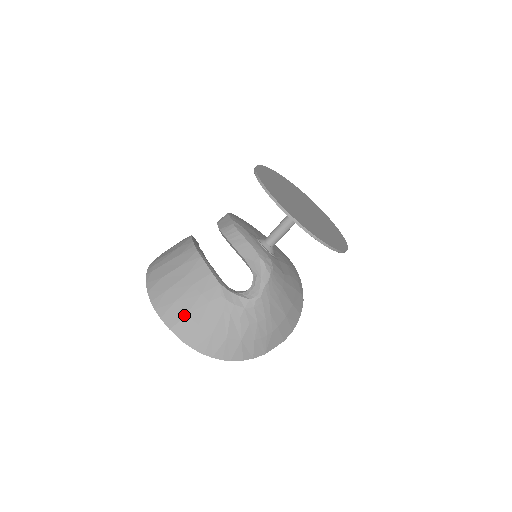
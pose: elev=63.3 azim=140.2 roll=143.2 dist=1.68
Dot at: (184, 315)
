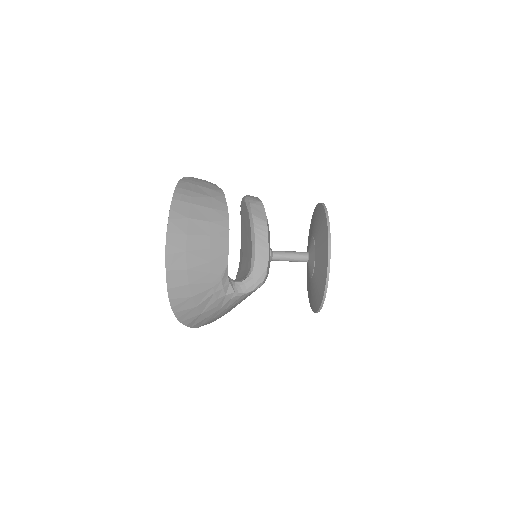
Dot at: (185, 268)
